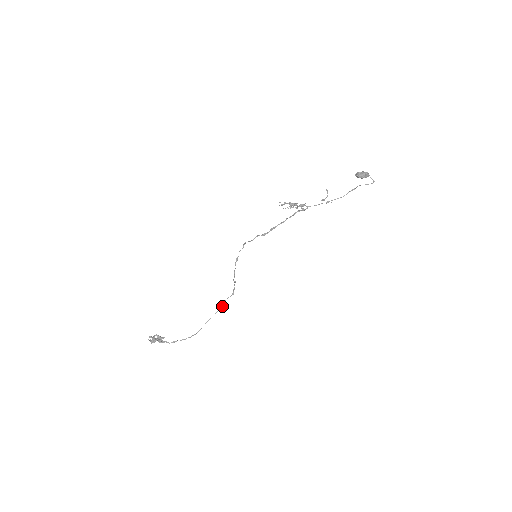
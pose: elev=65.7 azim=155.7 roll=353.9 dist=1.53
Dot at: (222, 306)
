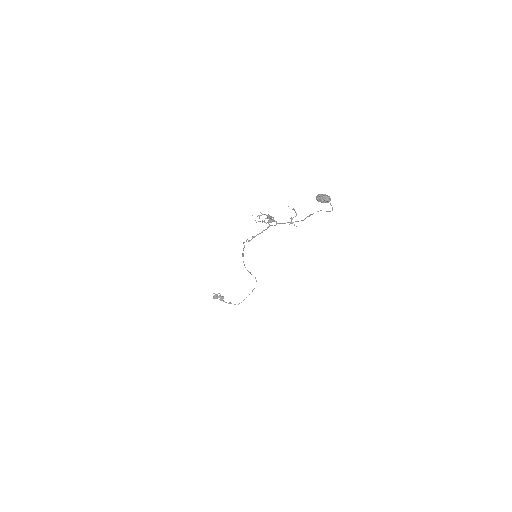
Dot at: occluded
